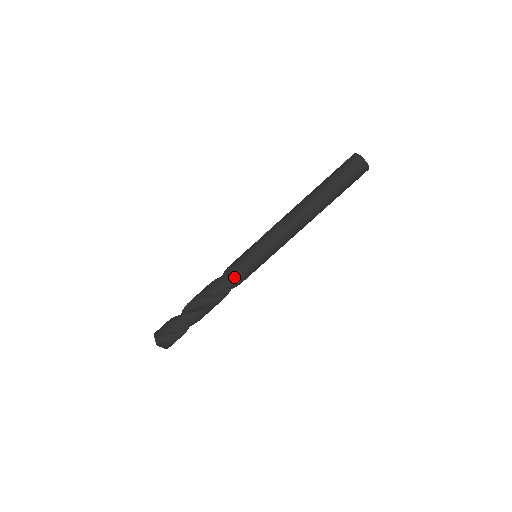
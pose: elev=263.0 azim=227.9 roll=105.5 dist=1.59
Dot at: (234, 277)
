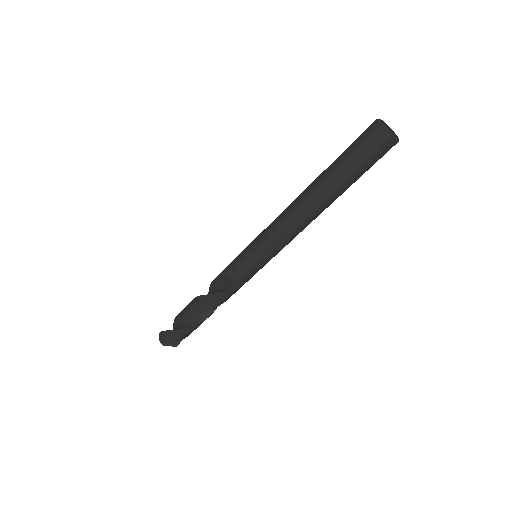
Dot at: occluded
